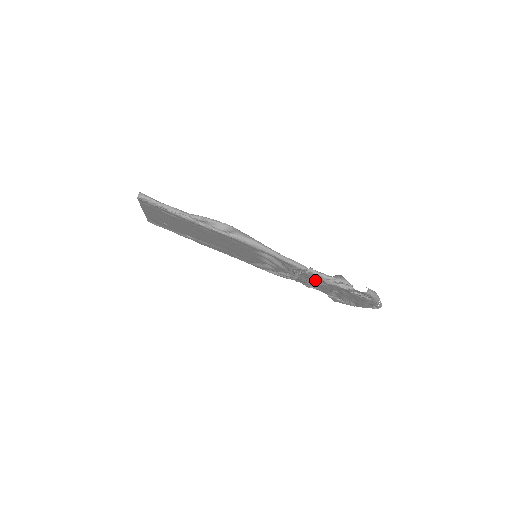
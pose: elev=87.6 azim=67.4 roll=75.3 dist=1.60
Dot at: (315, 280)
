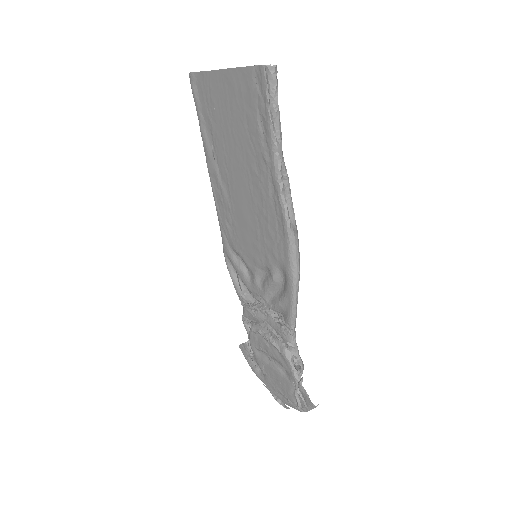
Dot at: (270, 332)
